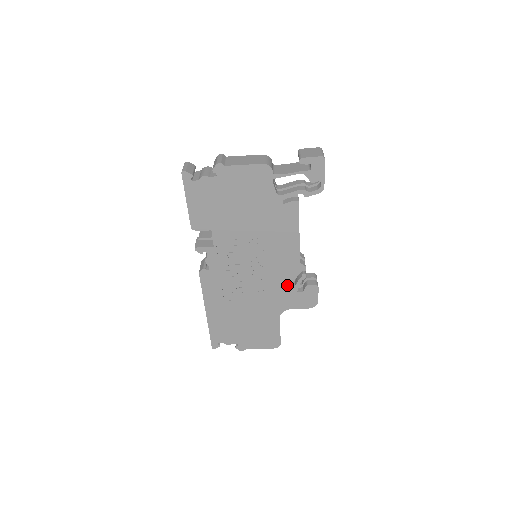
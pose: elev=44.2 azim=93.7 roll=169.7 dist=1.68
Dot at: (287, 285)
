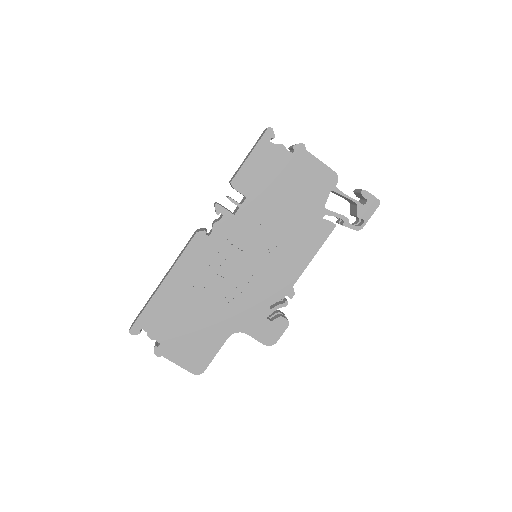
Dot at: (264, 303)
